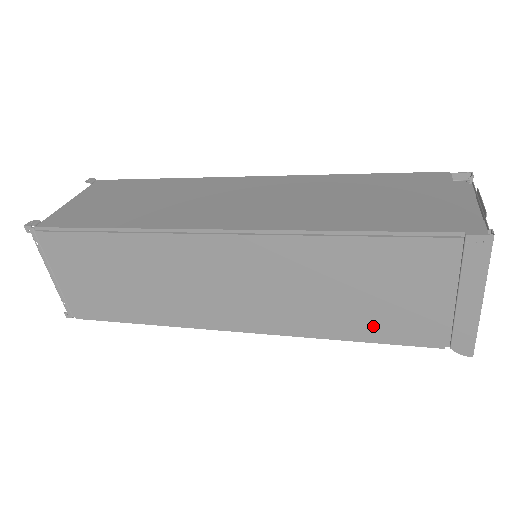
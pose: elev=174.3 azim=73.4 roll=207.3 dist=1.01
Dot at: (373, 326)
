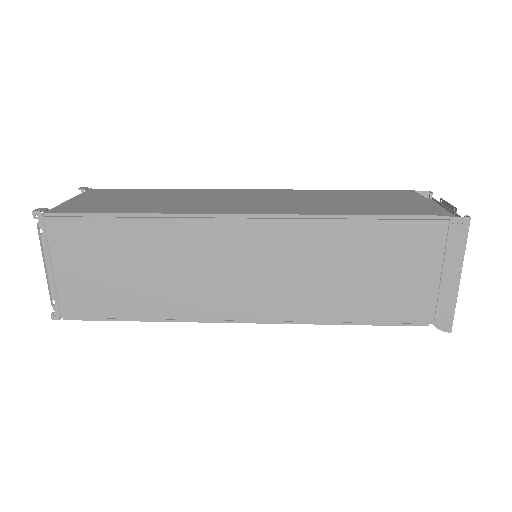
Dot at: (371, 307)
